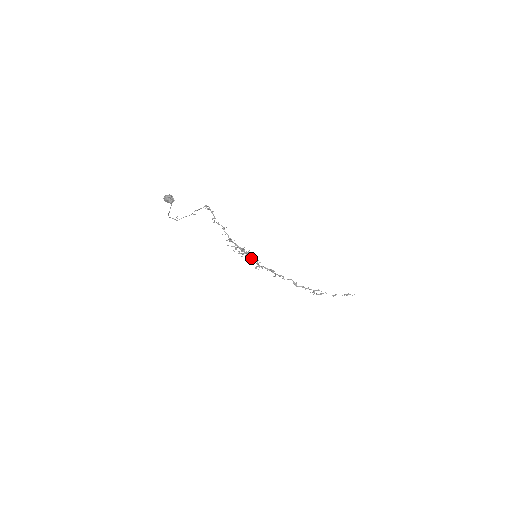
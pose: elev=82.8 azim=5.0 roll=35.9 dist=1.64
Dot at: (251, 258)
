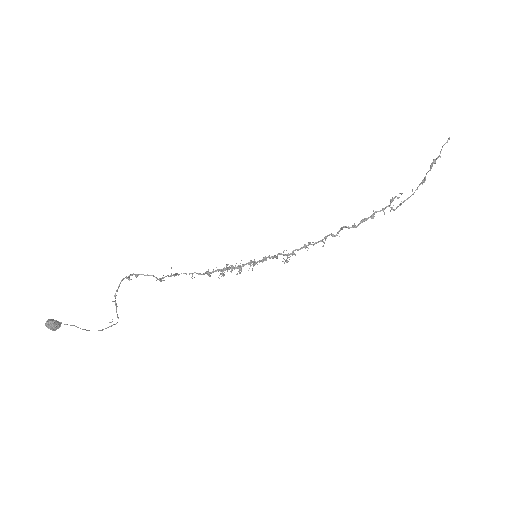
Dot at: (264, 260)
